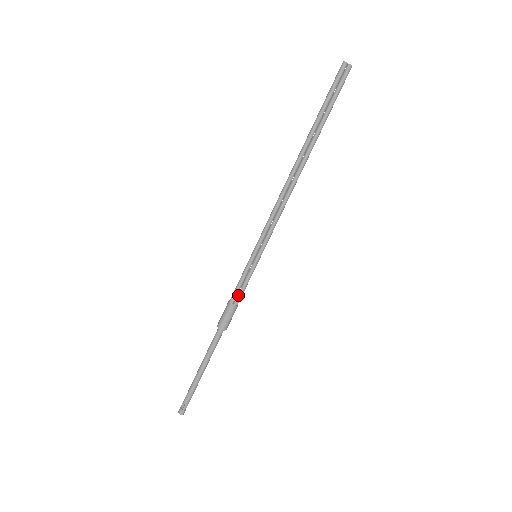
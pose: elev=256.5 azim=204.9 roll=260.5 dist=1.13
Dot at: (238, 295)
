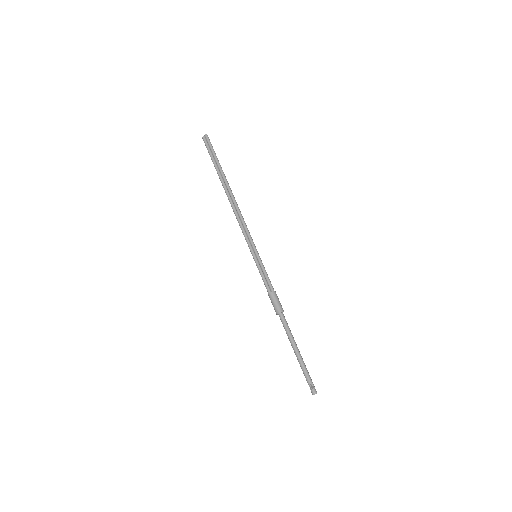
Dot at: (268, 286)
